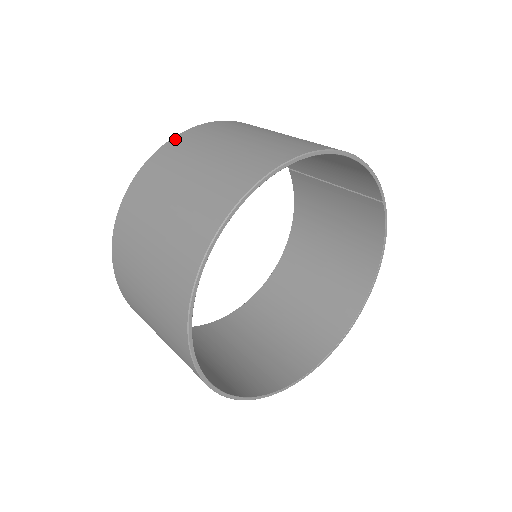
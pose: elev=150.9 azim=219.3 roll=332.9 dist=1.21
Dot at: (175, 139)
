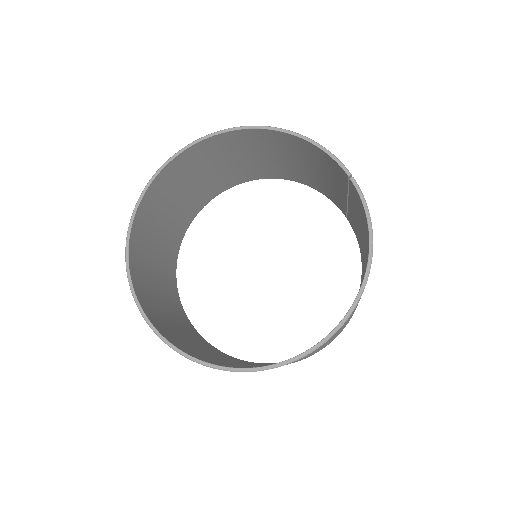
Dot at: occluded
